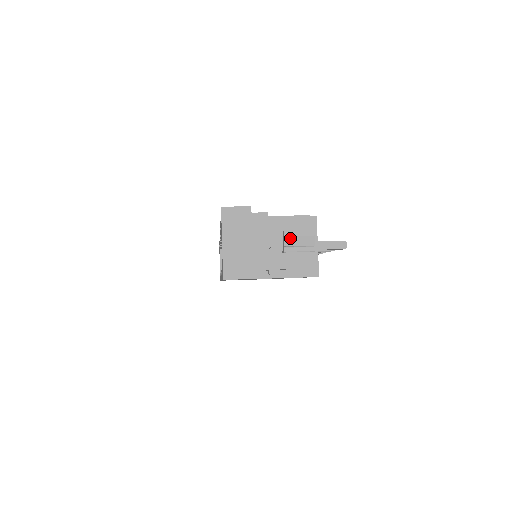
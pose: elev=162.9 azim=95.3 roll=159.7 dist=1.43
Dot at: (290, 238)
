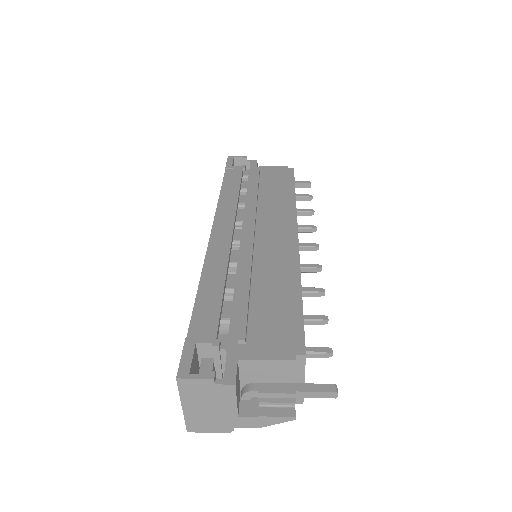
Dot at: (265, 398)
